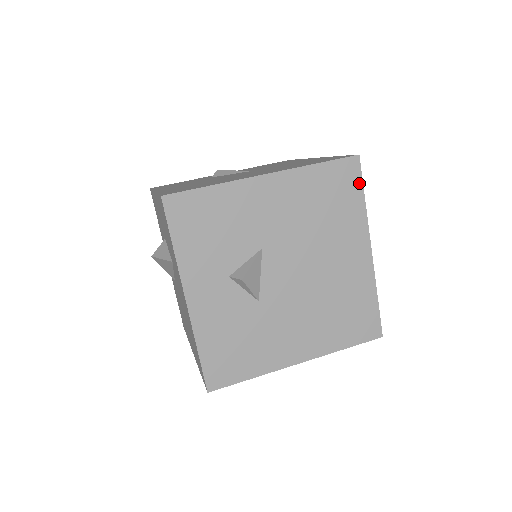
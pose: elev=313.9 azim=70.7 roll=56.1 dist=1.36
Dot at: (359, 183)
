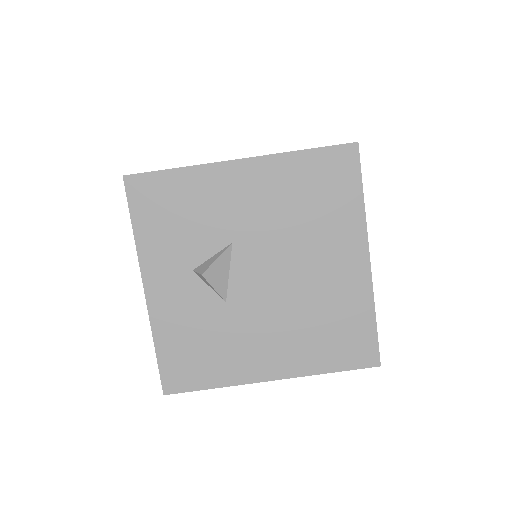
Dot at: (357, 176)
